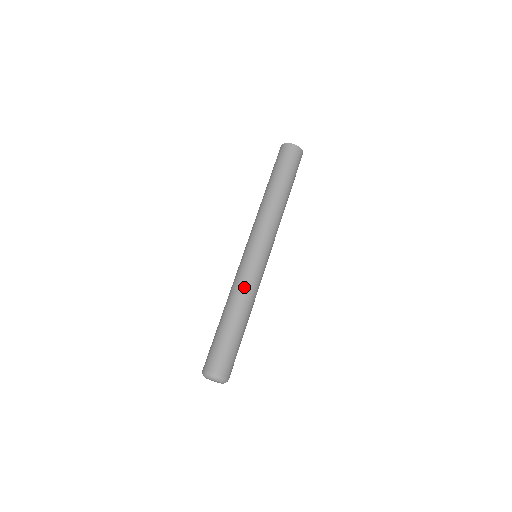
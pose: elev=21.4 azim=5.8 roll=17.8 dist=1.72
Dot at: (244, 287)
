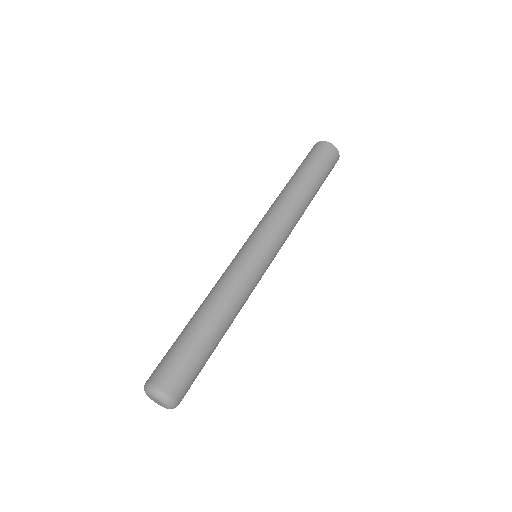
Dot at: (231, 286)
